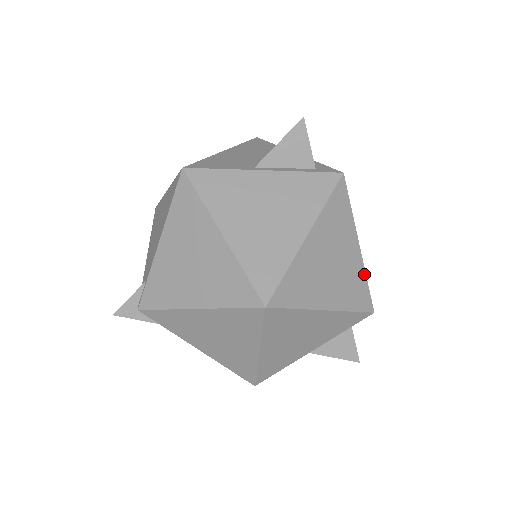
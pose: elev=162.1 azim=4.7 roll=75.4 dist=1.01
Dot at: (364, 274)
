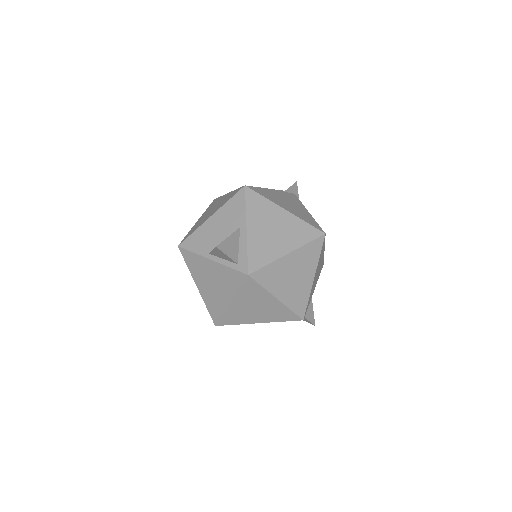
Dot at: (287, 308)
